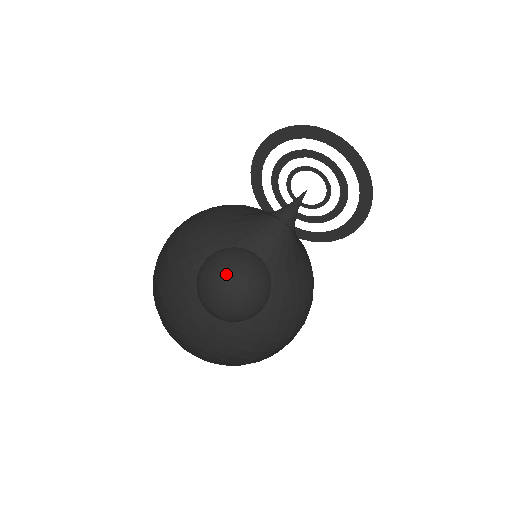
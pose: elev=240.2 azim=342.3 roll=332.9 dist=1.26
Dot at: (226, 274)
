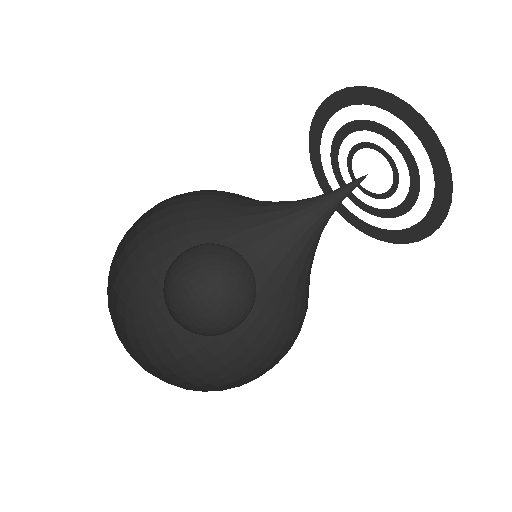
Dot at: (213, 258)
